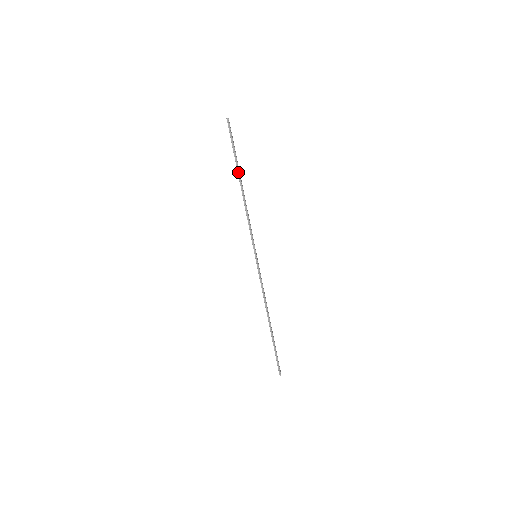
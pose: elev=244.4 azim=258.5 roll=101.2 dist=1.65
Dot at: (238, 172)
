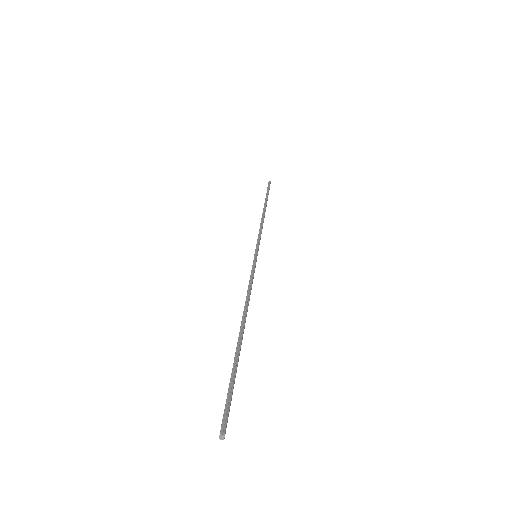
Dot at: (265, 202)
